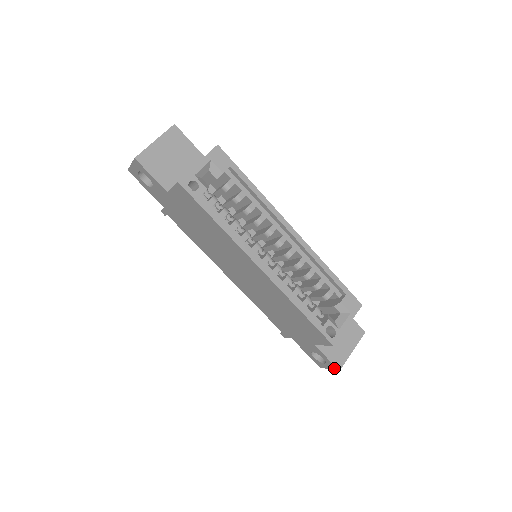
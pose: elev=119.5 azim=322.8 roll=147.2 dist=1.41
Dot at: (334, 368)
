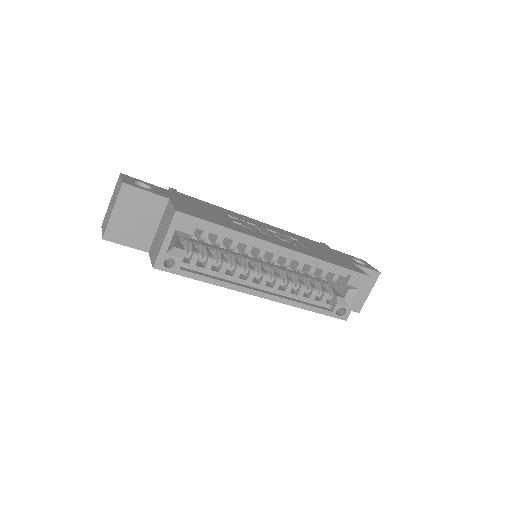
Dot at: occluded
